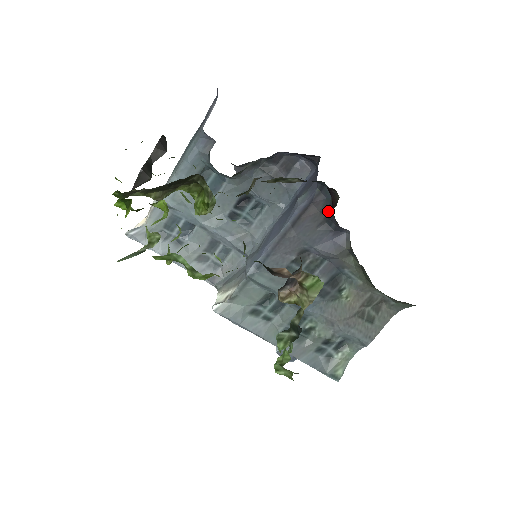
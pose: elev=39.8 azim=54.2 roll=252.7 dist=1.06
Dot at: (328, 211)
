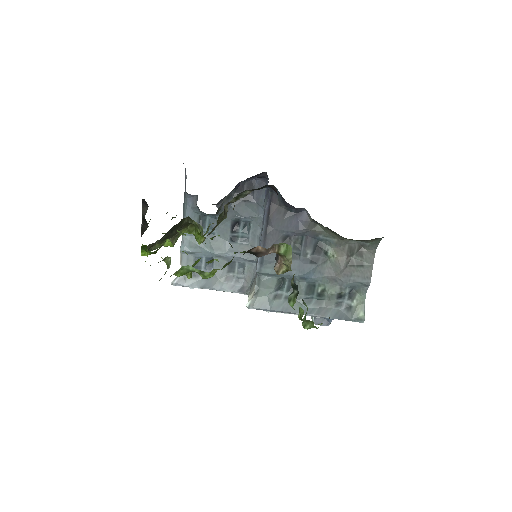
Dot at: (283, 202)
